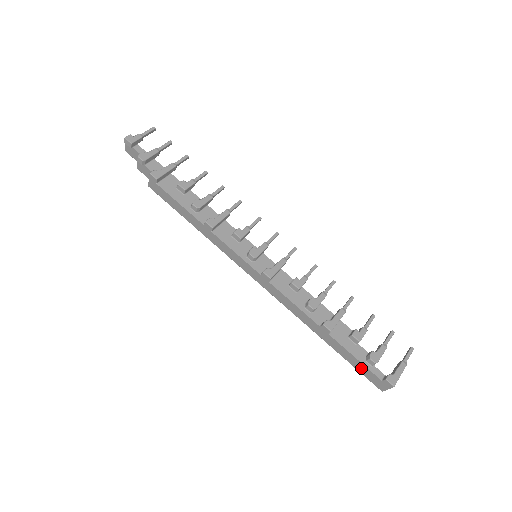
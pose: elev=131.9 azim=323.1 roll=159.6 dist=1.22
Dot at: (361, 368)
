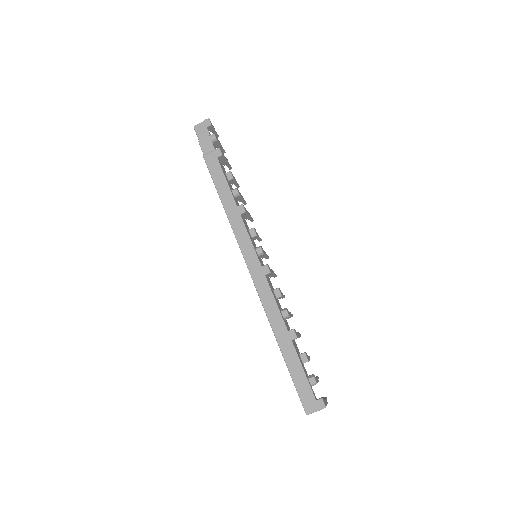
Dot at: (302, 383)
